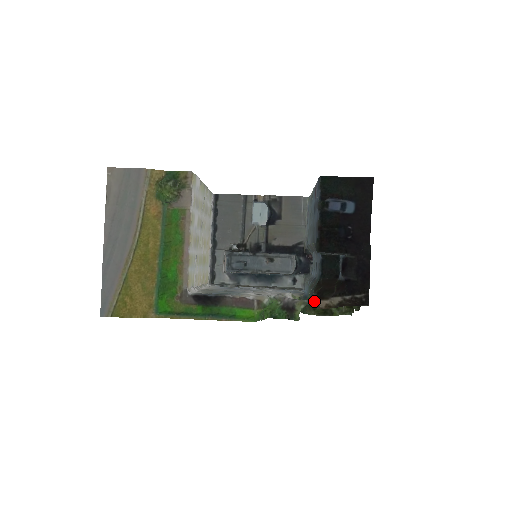
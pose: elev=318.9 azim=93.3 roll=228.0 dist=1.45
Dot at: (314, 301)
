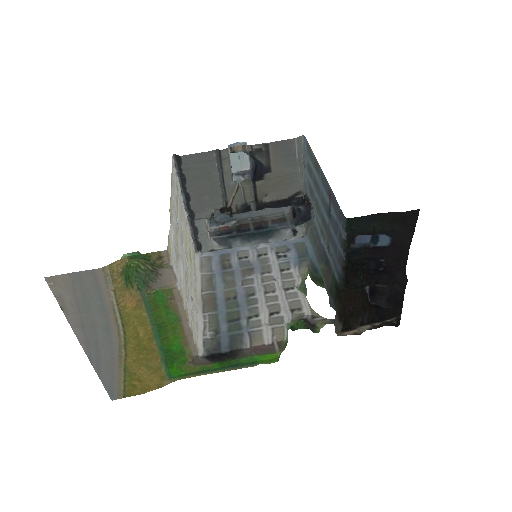
Dot at: (341, 334)
